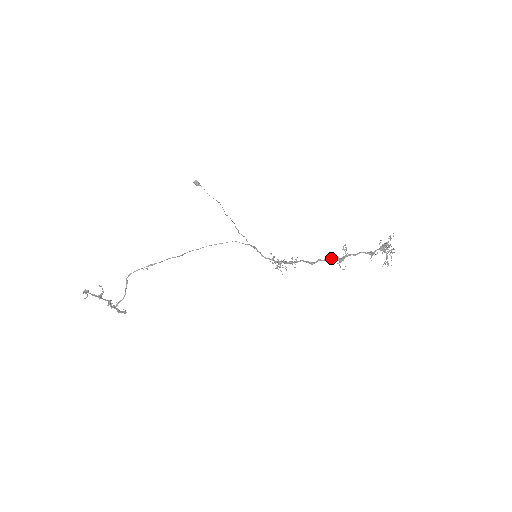
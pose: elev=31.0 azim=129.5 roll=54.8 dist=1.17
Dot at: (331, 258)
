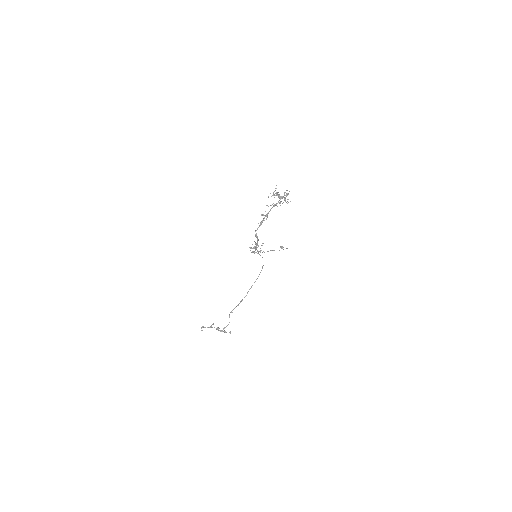
Dot at: (259, 225)
